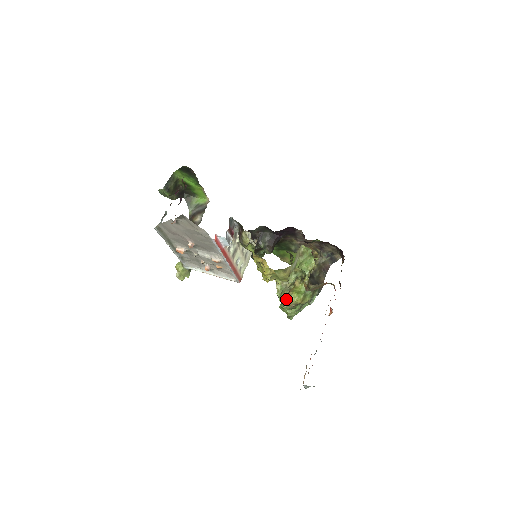
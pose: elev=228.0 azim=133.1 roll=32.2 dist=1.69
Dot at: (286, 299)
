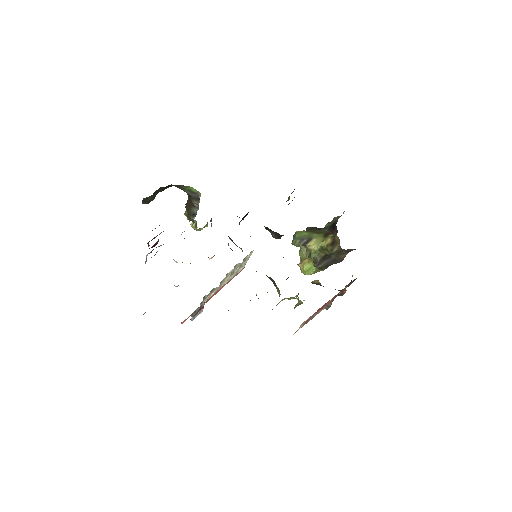
Dot at: occluded
